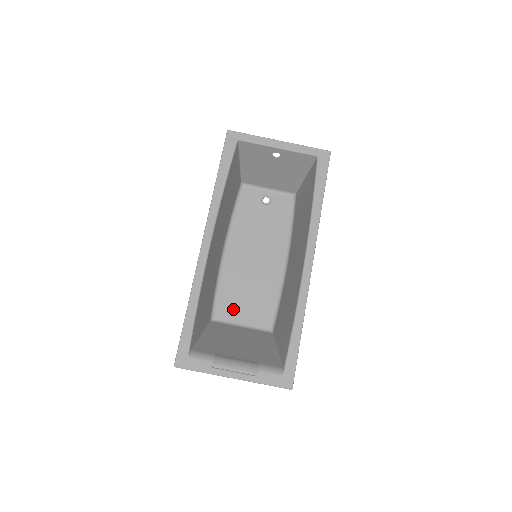
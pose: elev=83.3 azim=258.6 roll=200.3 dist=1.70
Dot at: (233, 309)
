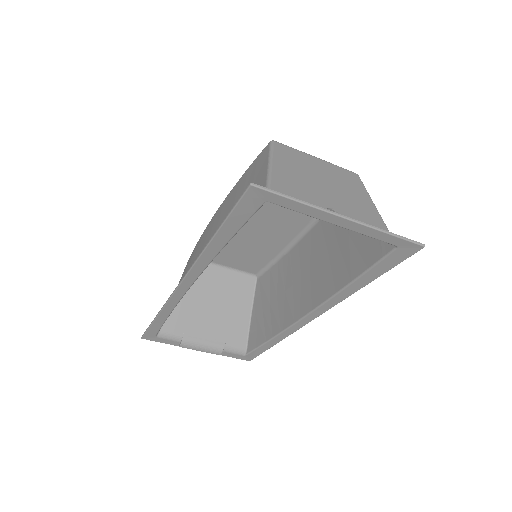
Dot at: (218, 255)
